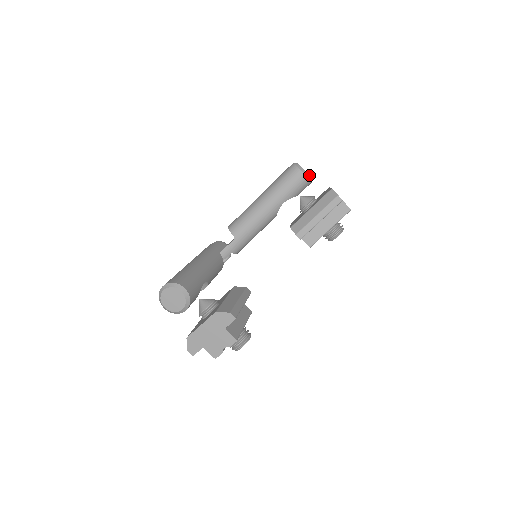
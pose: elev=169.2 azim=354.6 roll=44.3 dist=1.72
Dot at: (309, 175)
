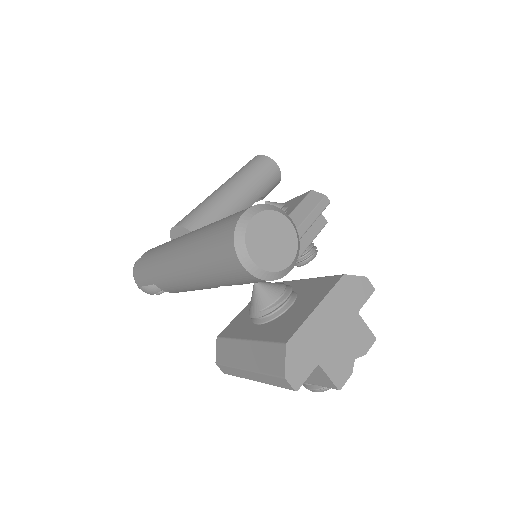
Dot at: (280, 172)
